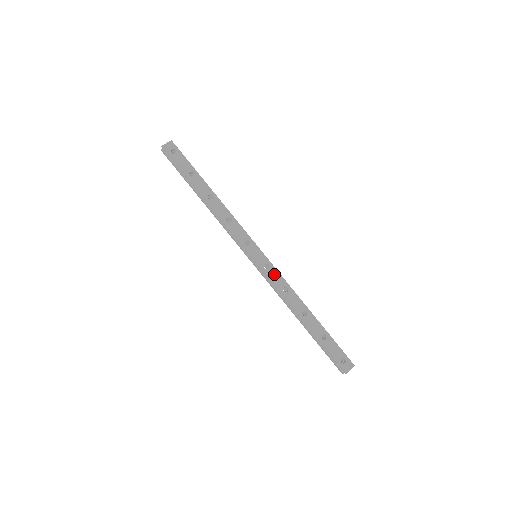
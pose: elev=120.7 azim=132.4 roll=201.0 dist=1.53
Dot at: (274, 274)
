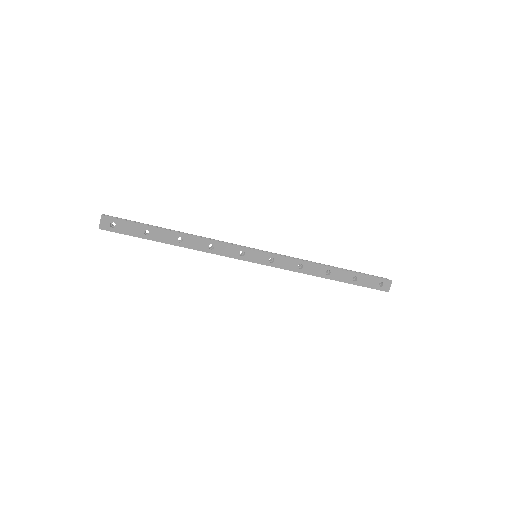
Dot at: (282, 261)
